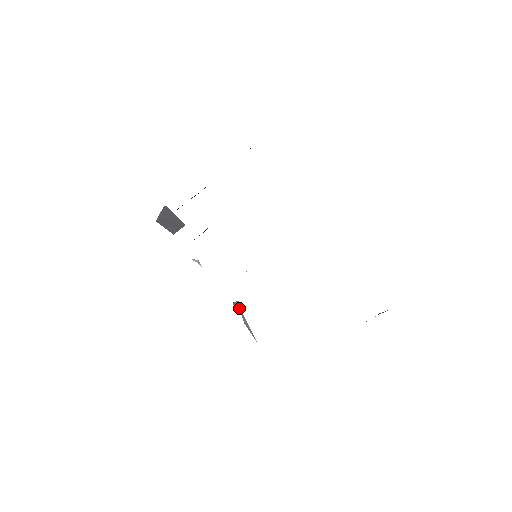
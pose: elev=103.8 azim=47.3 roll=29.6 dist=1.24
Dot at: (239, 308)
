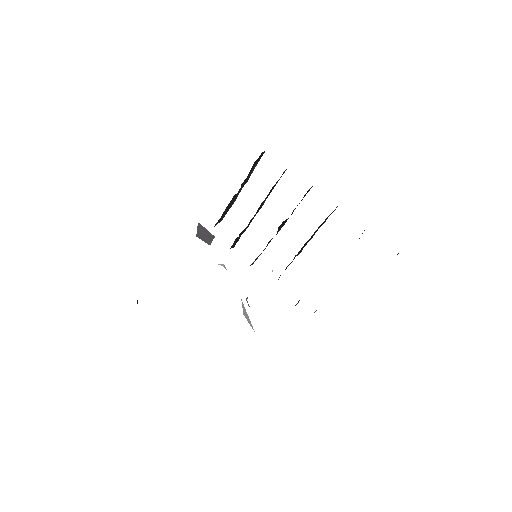
Dot at: (242, 302)
